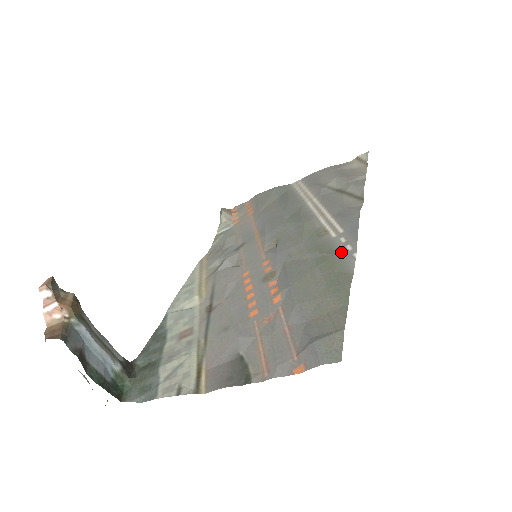
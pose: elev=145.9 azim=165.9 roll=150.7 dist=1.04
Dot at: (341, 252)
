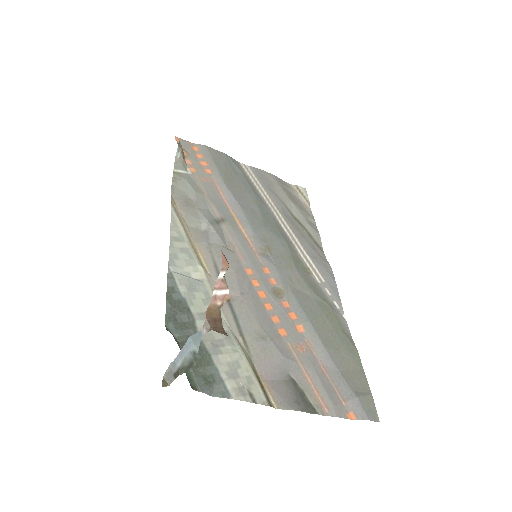
Dot at: (334, 307)
